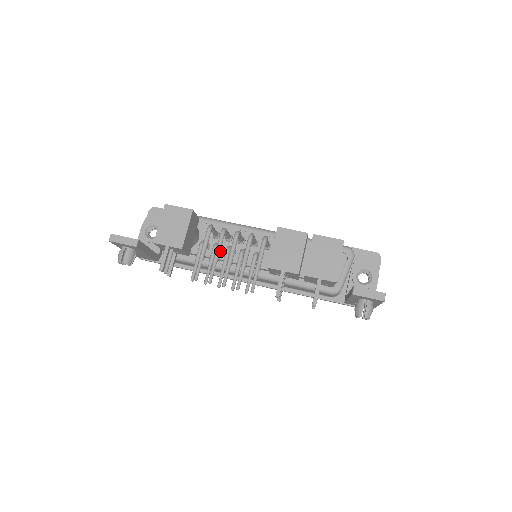
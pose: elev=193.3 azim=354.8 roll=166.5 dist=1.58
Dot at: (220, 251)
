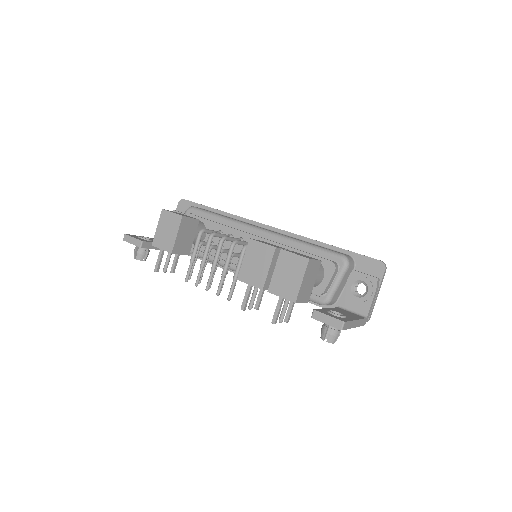
Dot at: occluded
